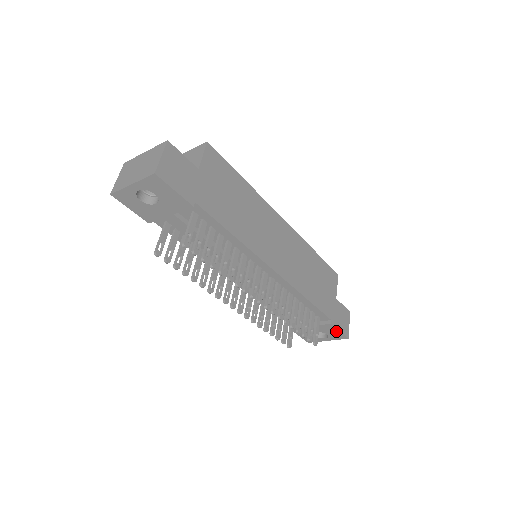
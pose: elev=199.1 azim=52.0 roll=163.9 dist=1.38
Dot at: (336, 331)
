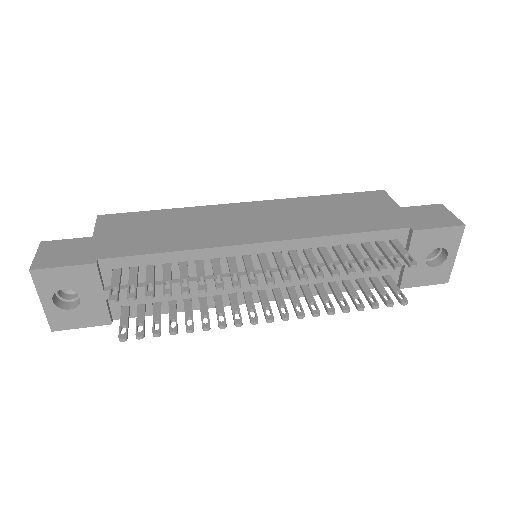
Dot at: (436, 233)
